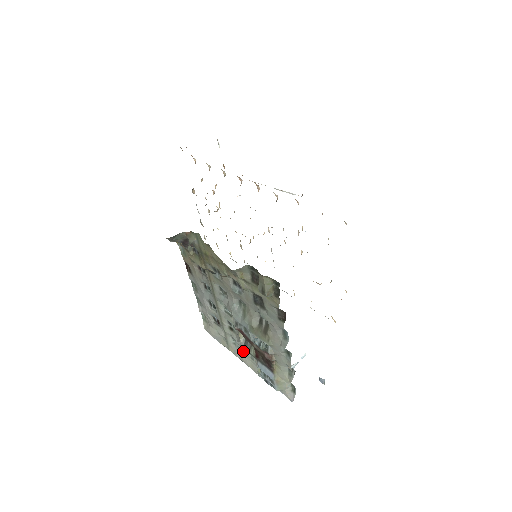
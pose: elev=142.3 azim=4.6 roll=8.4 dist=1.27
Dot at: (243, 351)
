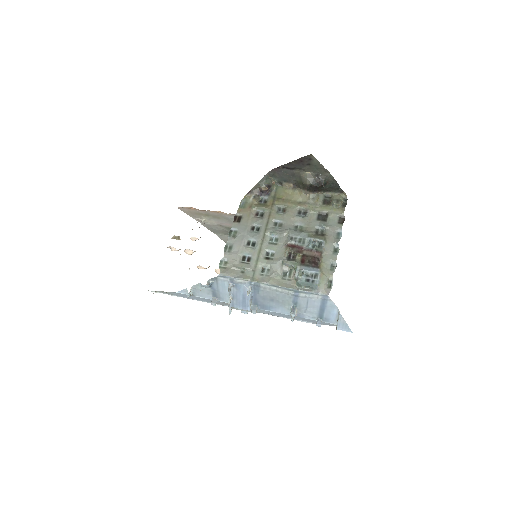
Dot at: (277, 272)
